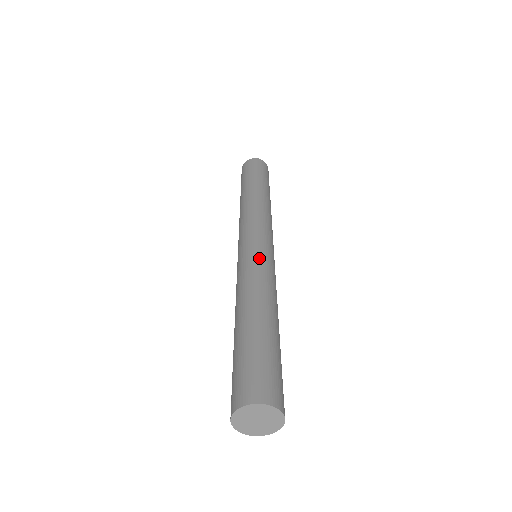
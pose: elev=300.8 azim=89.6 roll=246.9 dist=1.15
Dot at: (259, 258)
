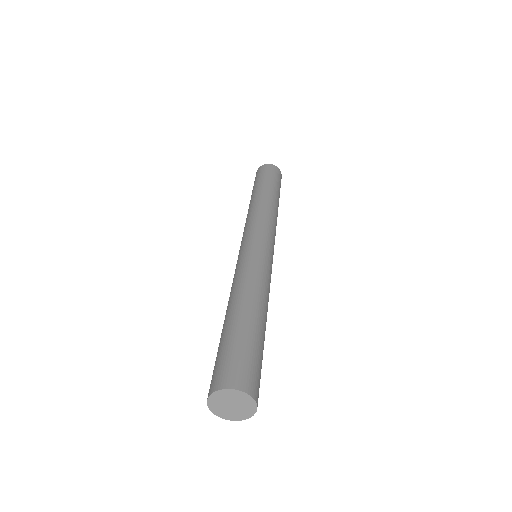
Dot at: (256, 257)
